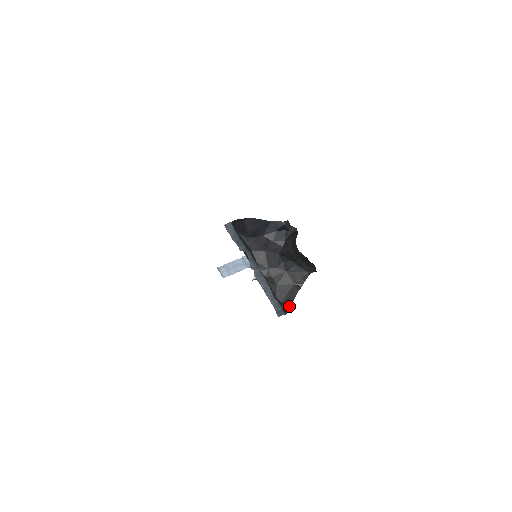
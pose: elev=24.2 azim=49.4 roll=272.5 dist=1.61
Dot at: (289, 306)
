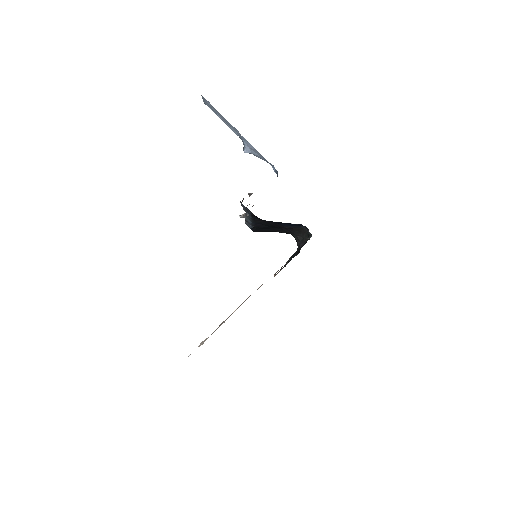
Dot at: occluded
